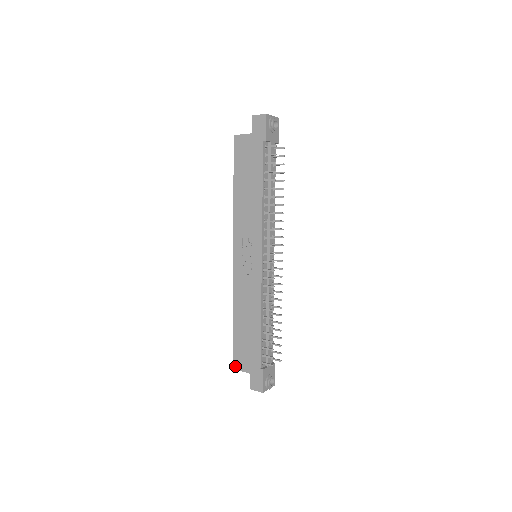
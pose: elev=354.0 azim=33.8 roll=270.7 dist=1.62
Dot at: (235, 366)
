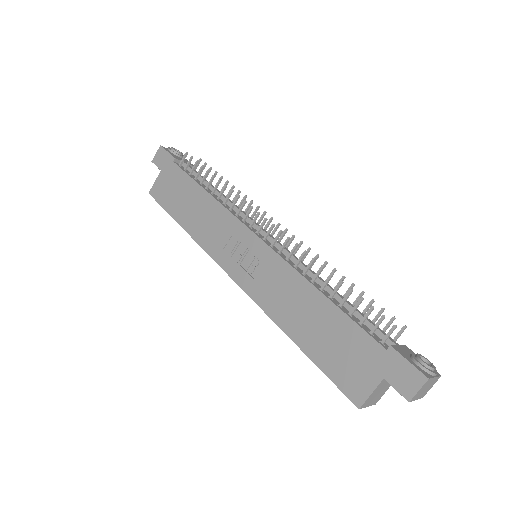
Dot at: (357, 399)
